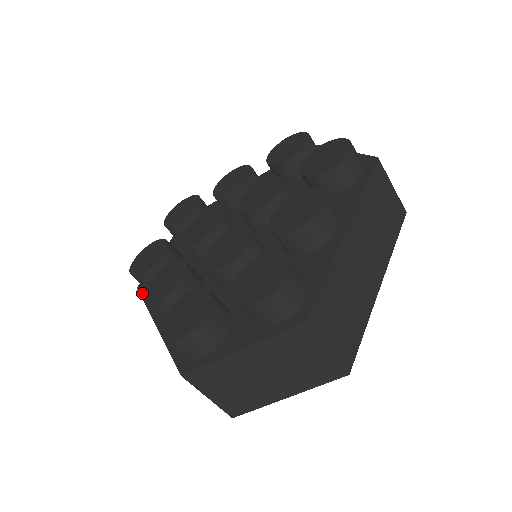
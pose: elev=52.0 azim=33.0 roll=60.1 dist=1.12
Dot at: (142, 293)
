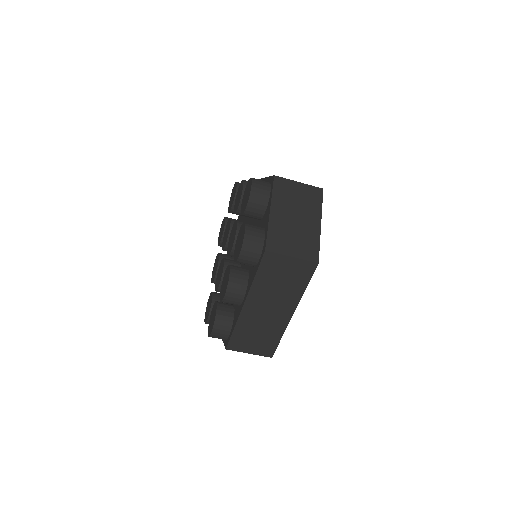
Dot at: occluded
